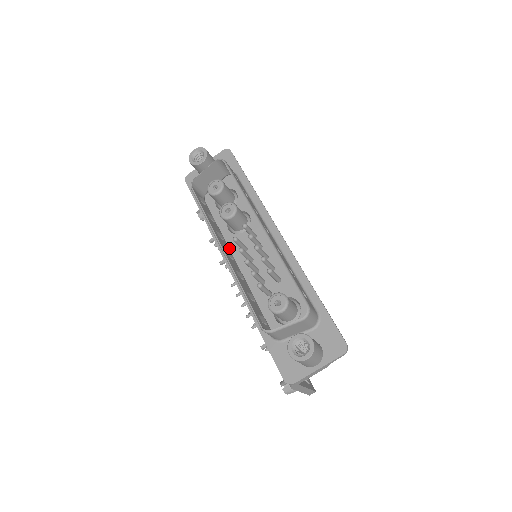
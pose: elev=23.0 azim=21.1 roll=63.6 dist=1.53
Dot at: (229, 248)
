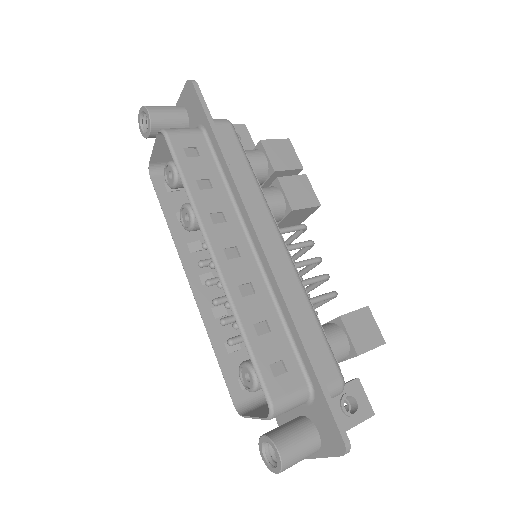
Dot at: occluded
